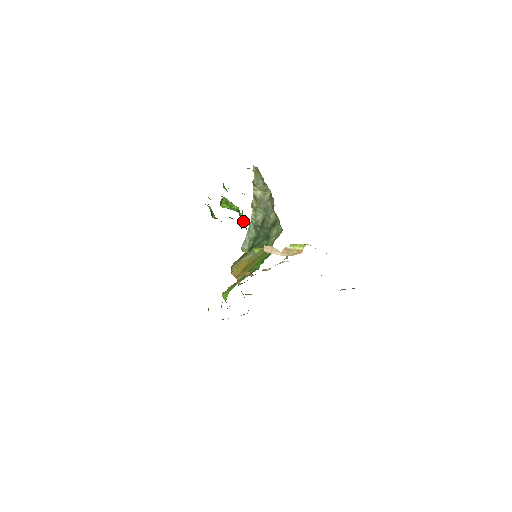
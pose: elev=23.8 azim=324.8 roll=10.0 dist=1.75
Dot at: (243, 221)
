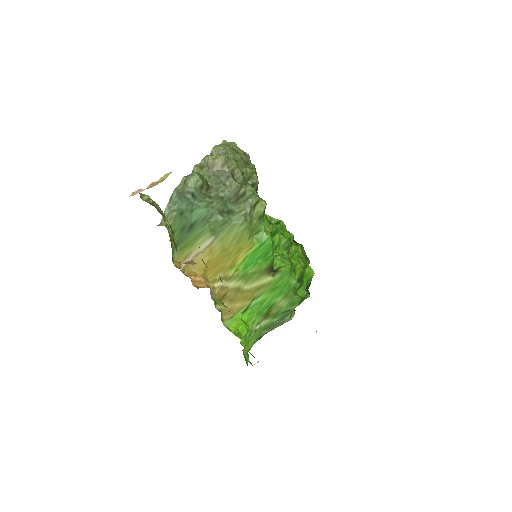
Dot at: occluded
